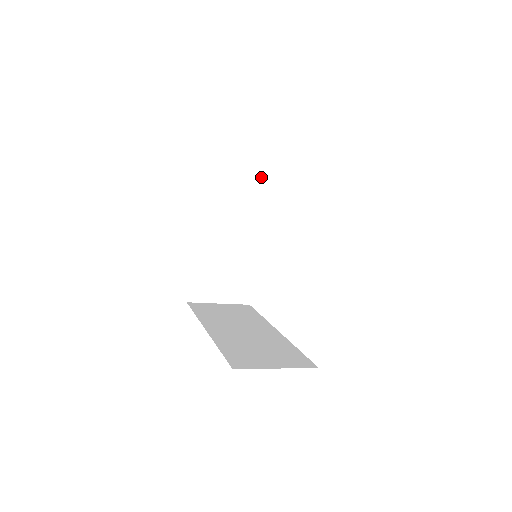
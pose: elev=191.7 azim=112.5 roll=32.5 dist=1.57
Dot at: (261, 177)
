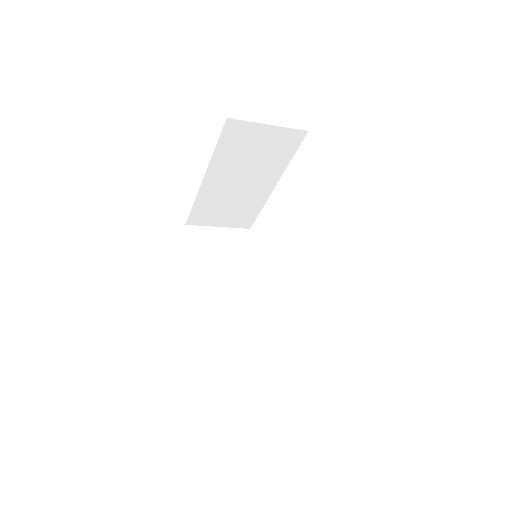
Dot at: (294, 132)
